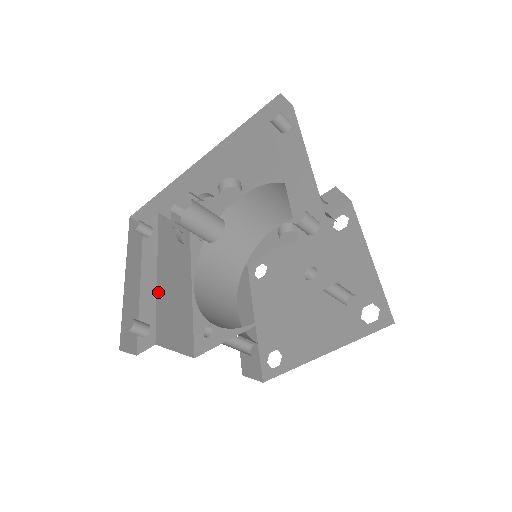
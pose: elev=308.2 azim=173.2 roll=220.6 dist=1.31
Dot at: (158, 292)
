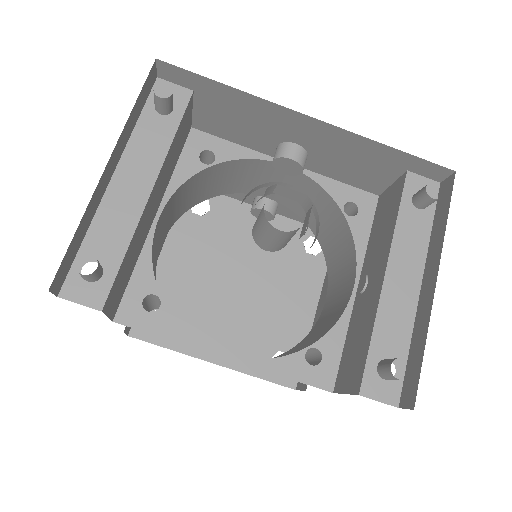
Dot at: (138, 226)
